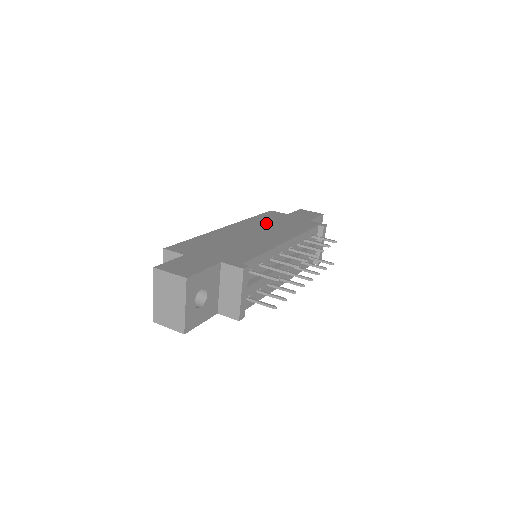
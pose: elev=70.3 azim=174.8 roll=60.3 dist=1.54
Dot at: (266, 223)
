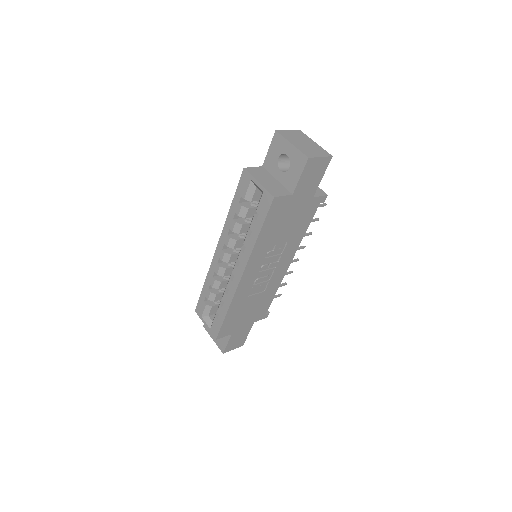
Dot at: occluded
